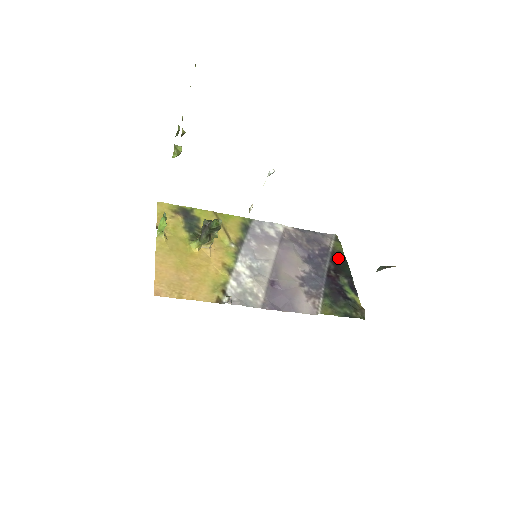
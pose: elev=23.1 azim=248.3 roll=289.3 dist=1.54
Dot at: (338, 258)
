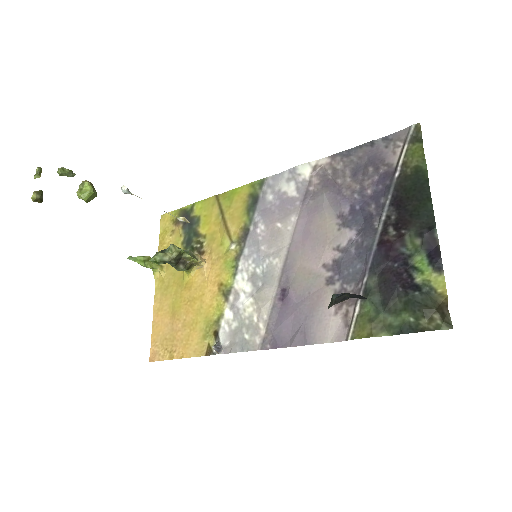
Dot at: (408, 188)
